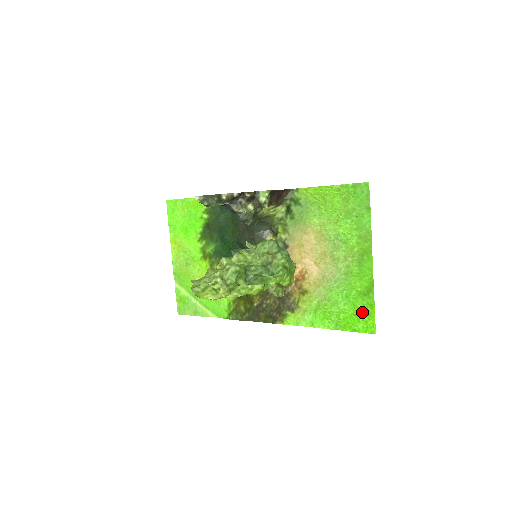
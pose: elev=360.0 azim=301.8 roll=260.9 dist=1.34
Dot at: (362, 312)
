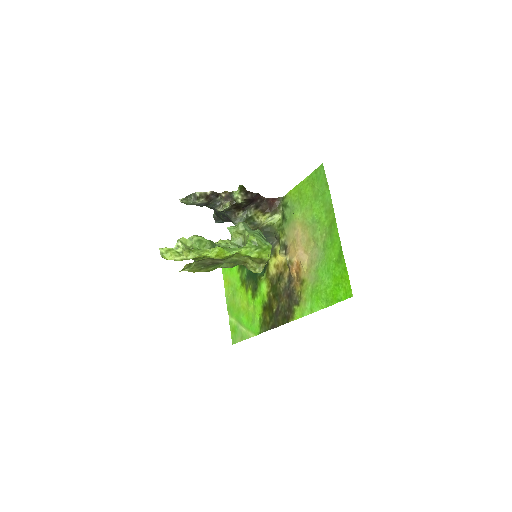
Dot at: (340, 279)
